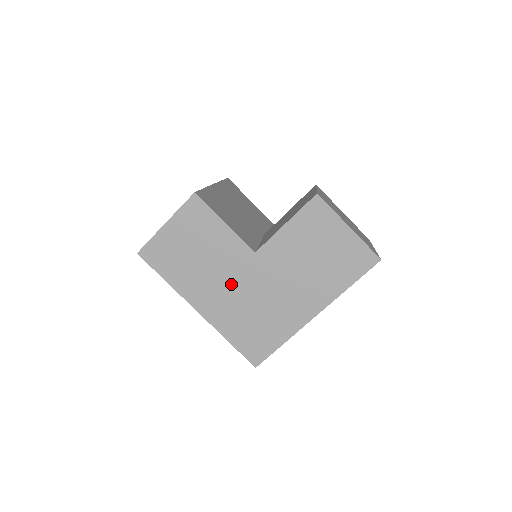
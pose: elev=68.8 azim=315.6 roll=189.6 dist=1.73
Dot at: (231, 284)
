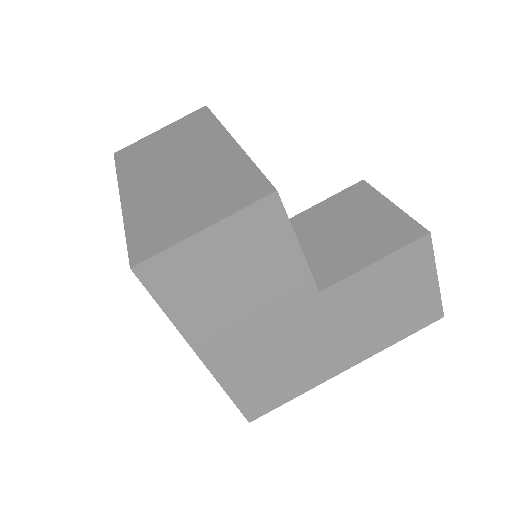
Dot at: (267, 328)
